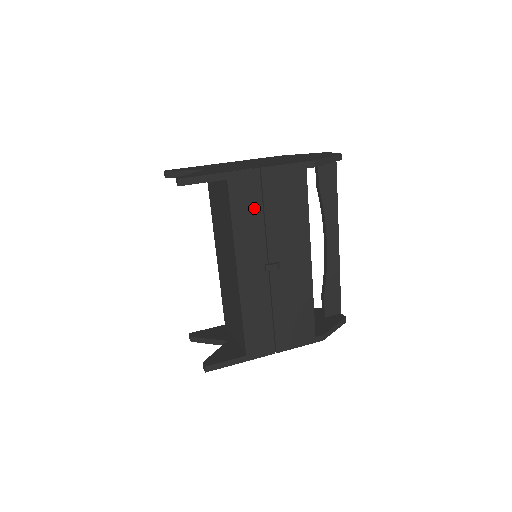
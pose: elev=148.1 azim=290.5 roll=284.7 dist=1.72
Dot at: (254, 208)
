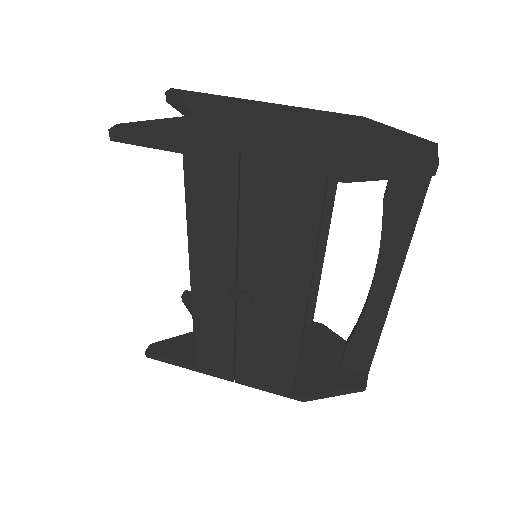
Dot at: (223, 209)
